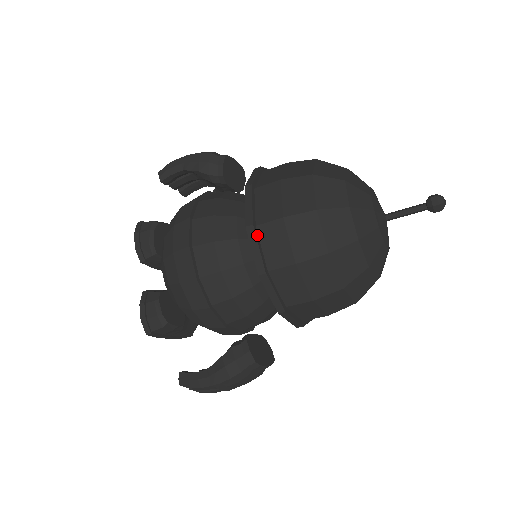
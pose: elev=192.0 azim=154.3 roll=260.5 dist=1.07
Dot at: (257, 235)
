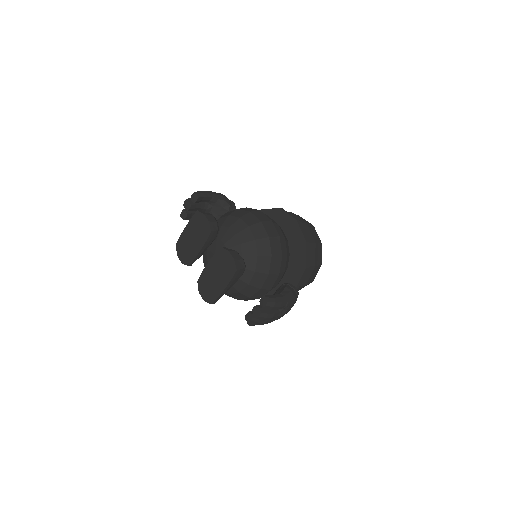
Dot at: (300, 226)
